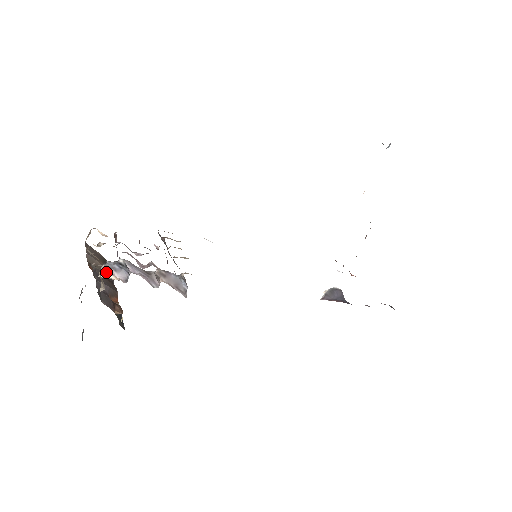
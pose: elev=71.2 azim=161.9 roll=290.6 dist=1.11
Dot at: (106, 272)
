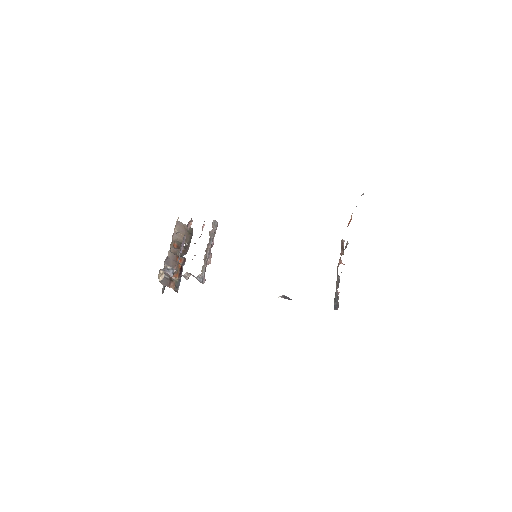
Dot at: (163, 271)
